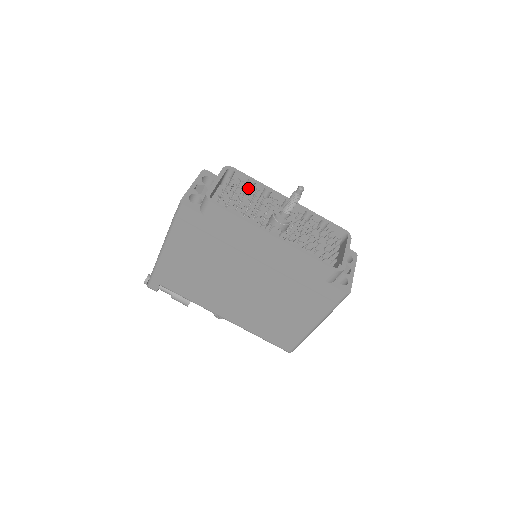
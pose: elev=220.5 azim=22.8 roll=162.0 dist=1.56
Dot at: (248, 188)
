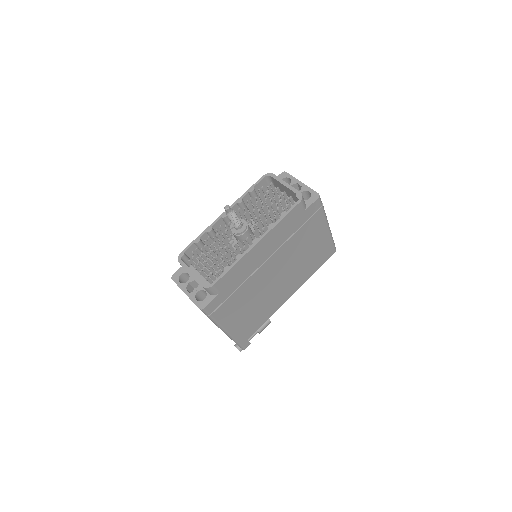
Dot at: (201, 246)
